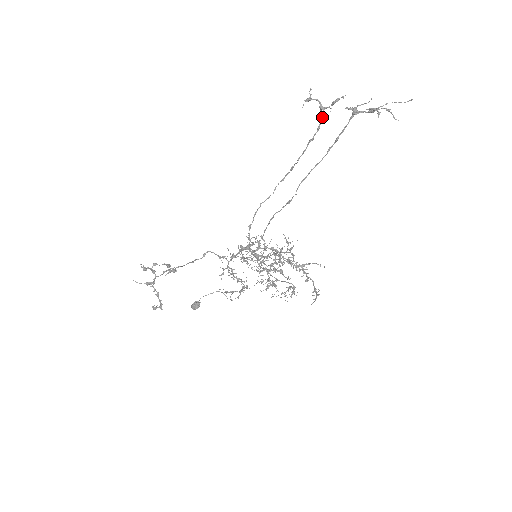
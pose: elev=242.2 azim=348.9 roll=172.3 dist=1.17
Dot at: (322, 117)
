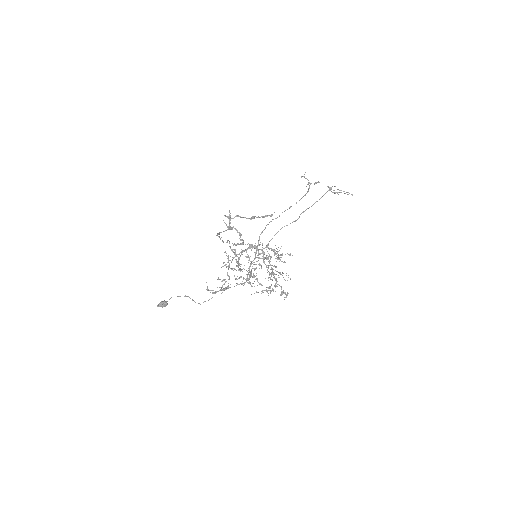
Dot at: occluded
